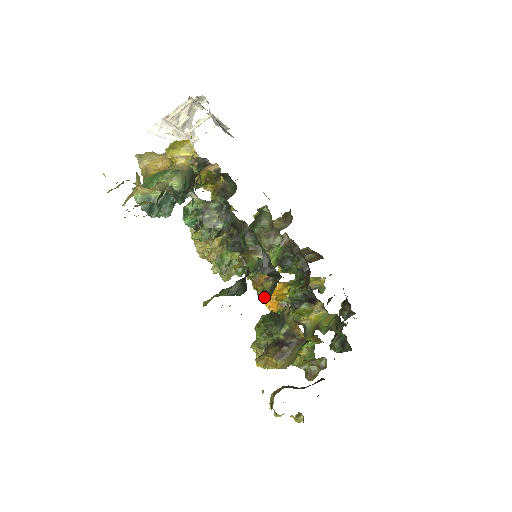
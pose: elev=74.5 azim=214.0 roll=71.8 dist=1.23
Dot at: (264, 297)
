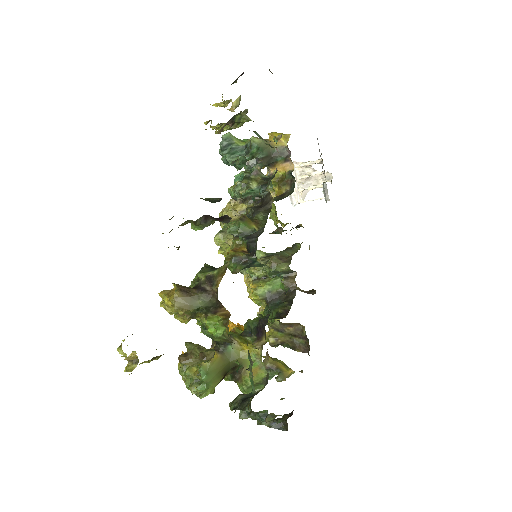
Dot at: (227, 261)
